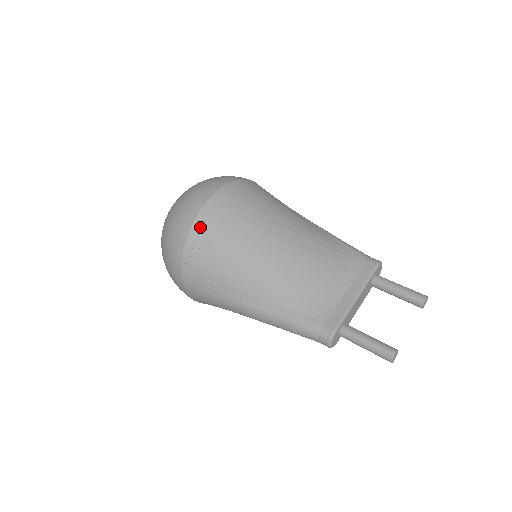
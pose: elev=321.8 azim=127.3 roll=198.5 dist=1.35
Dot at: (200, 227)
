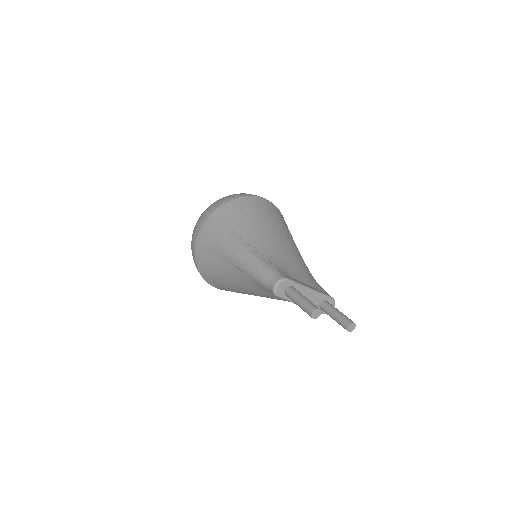
Dot at: (253, 199)
